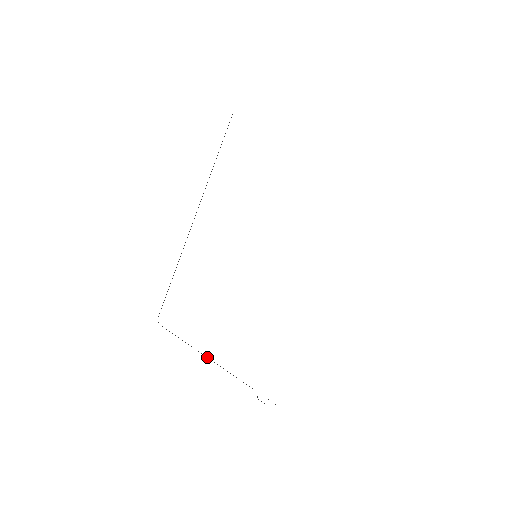
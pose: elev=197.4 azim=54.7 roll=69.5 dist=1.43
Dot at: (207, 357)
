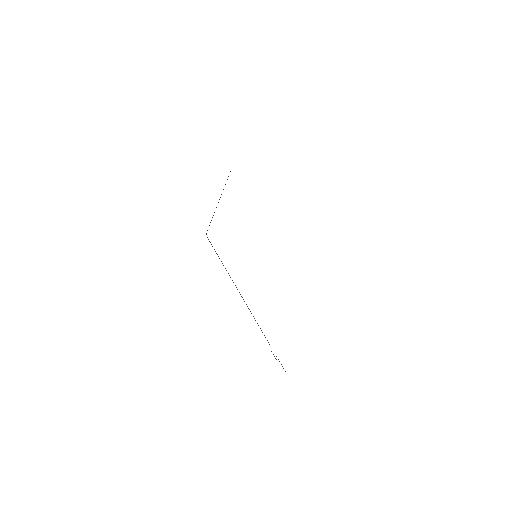
Dot at: (236, 287)
